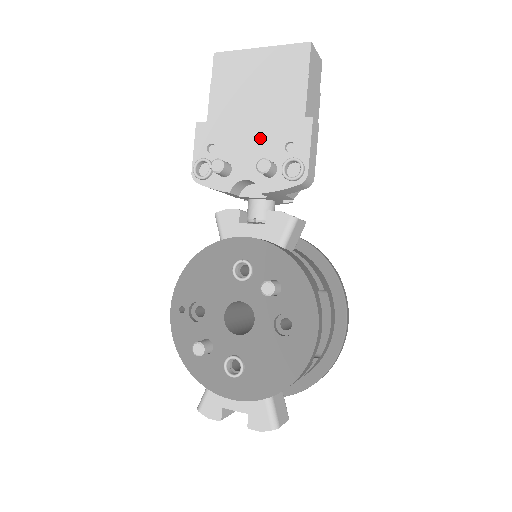
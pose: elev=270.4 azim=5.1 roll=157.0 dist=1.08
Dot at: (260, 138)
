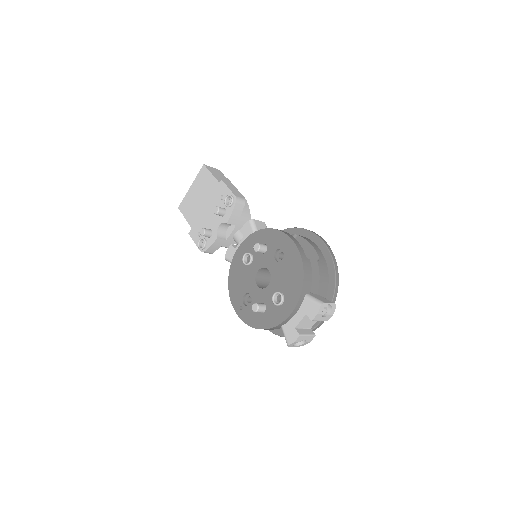
Dot at: (212, 208)
